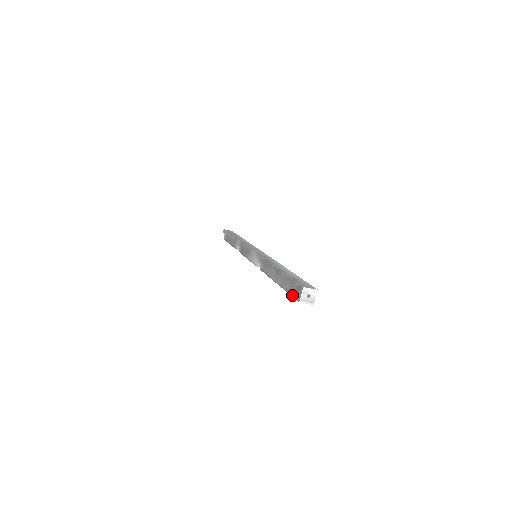
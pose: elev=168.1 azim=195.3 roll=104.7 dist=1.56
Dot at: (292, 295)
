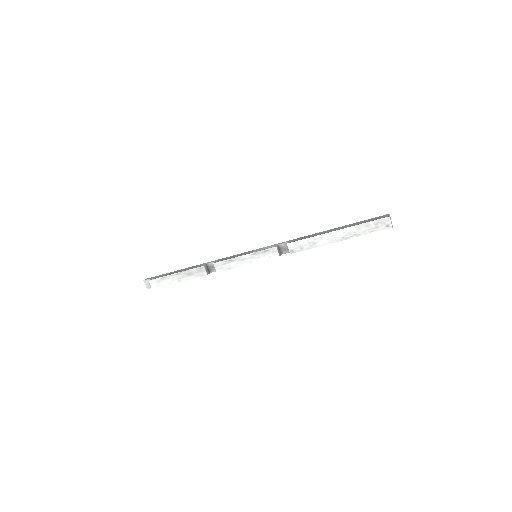
Dot at: (374, 220)
